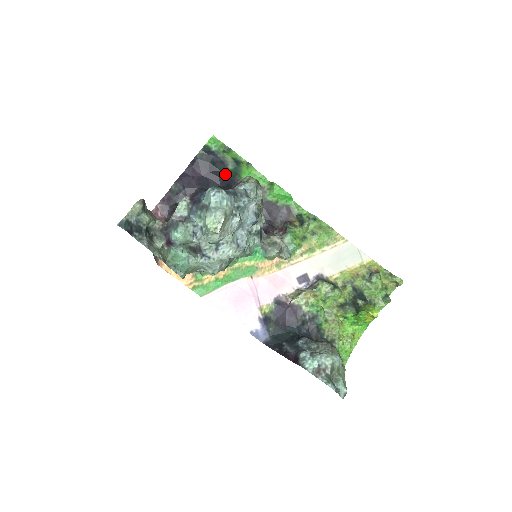
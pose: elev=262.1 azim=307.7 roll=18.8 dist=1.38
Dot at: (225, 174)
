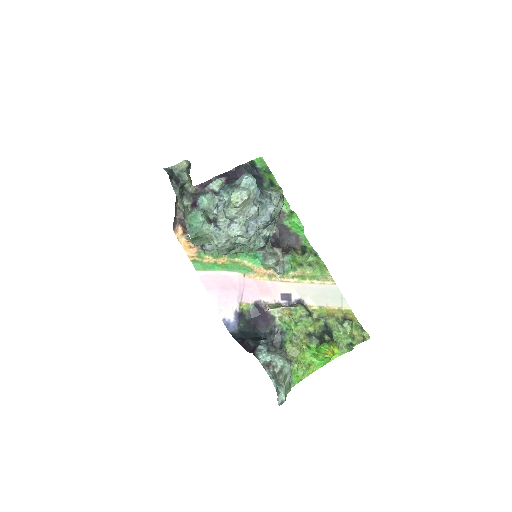
Dot at: (259, 188)
